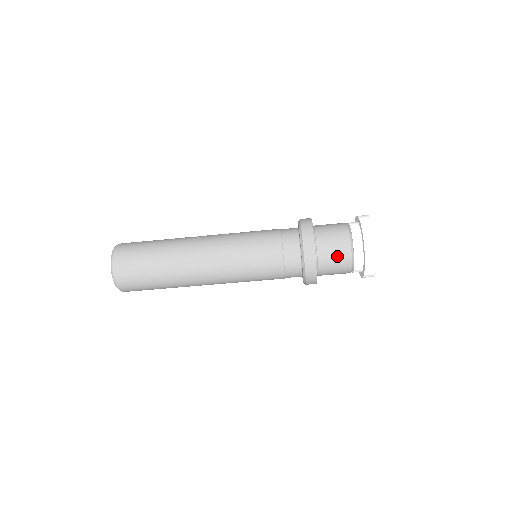
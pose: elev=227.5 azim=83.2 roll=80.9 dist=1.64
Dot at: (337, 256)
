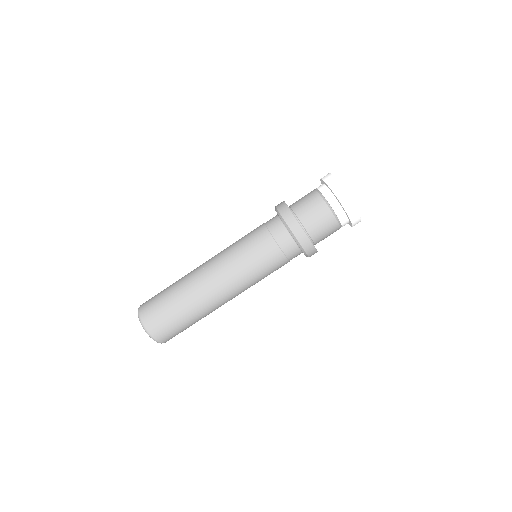
Dot at: (321, 220)
